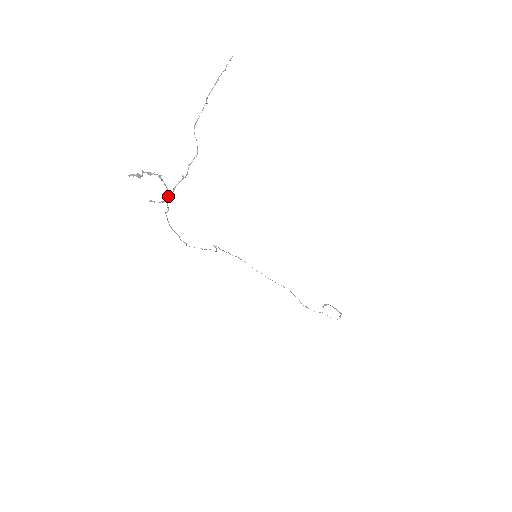
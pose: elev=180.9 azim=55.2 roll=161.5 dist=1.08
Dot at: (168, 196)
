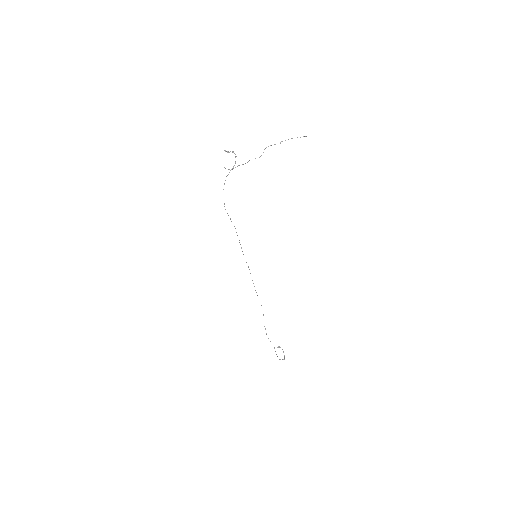
Dot at: (233, 167)
